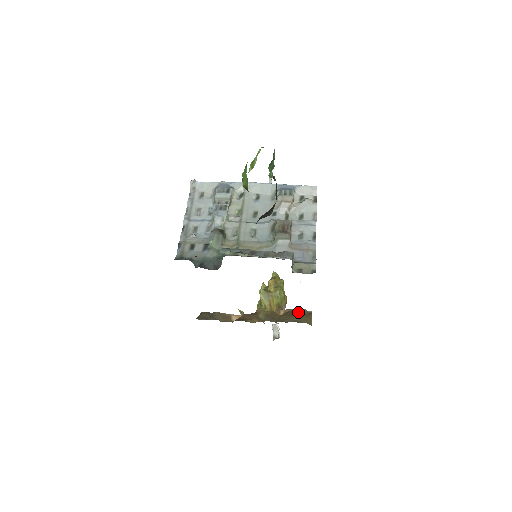
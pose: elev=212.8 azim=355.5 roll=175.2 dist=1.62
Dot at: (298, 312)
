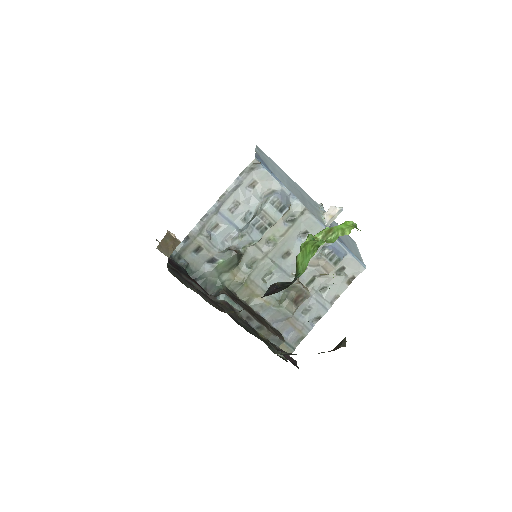
Dot at: occluded
